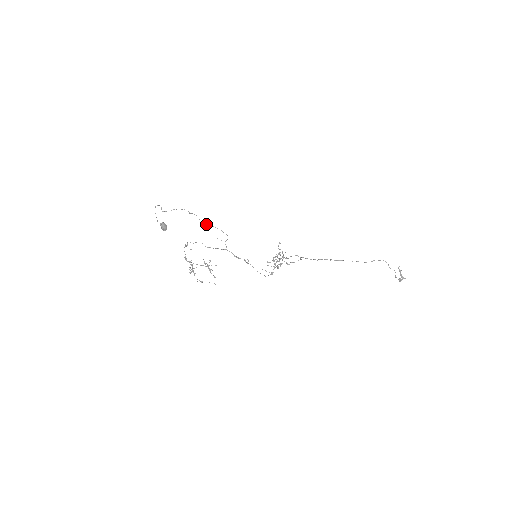
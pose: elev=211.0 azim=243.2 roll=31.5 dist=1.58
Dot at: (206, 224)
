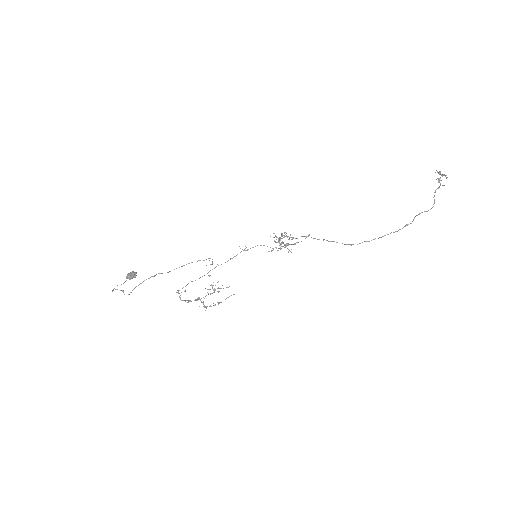
Dot at: occluded
